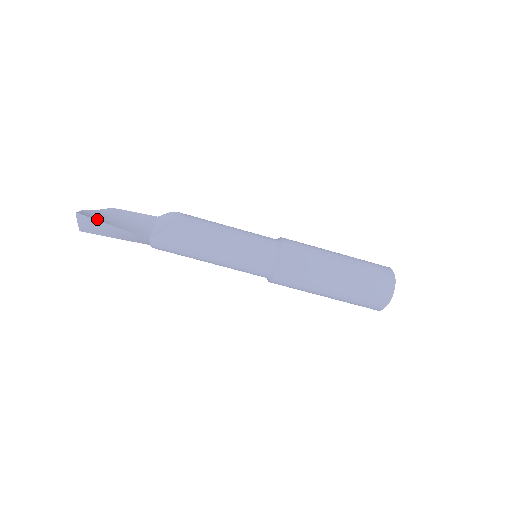
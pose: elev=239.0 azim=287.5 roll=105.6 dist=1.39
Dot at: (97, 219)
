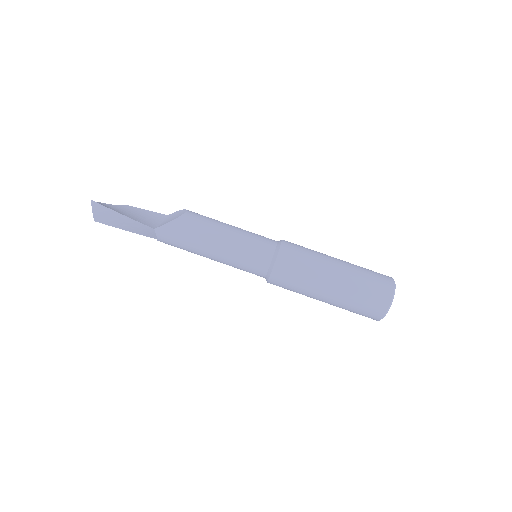
Dot at: (109, 208)
